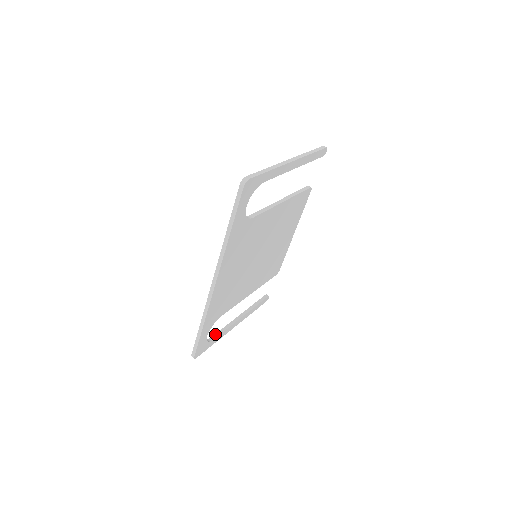
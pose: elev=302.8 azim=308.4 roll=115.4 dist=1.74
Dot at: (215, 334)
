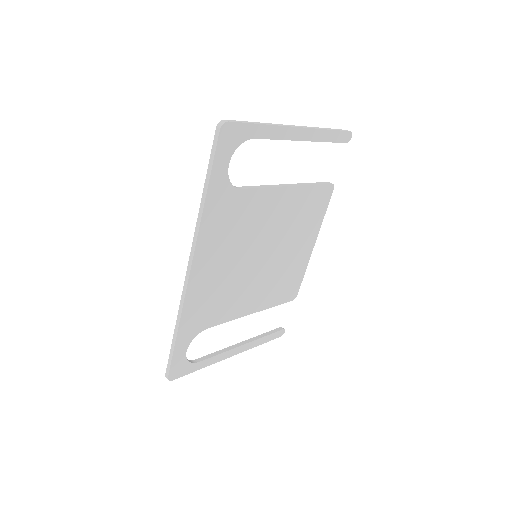
Dot at: (202, 357)
